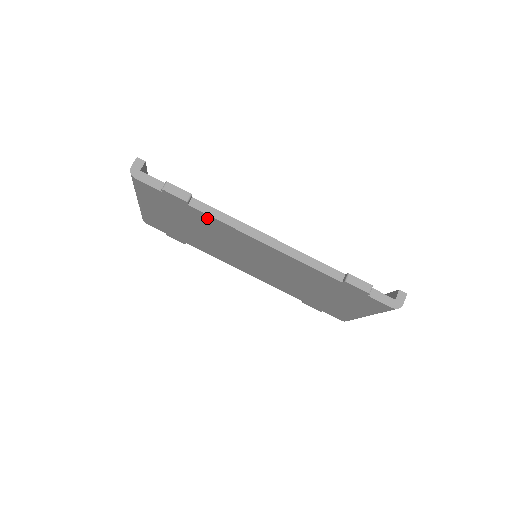
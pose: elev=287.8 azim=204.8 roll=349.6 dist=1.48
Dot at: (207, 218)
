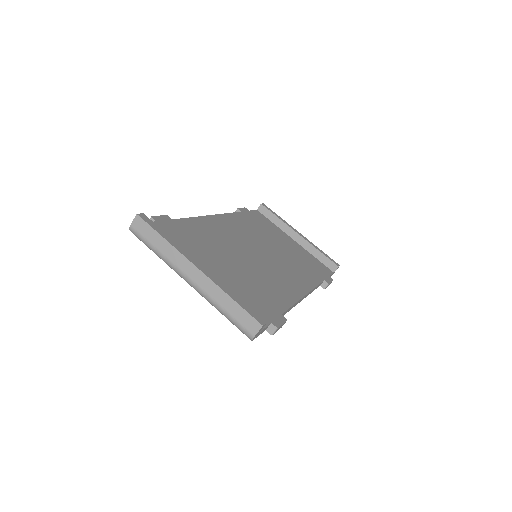
Dot at: occluded
